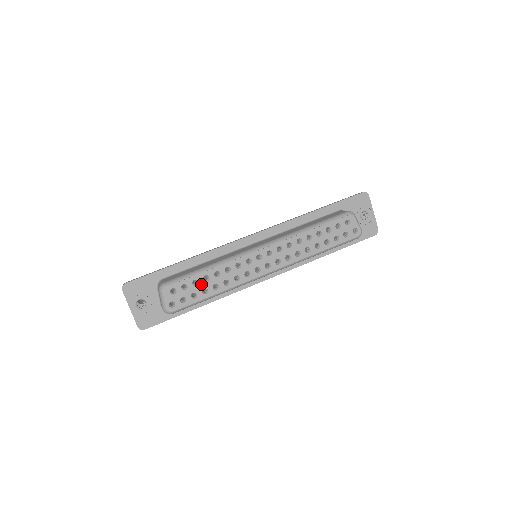
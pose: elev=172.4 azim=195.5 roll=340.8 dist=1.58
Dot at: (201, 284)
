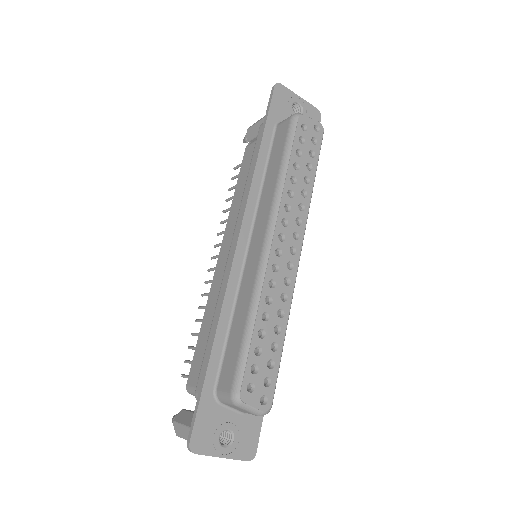
Dot at: (264, 346)
